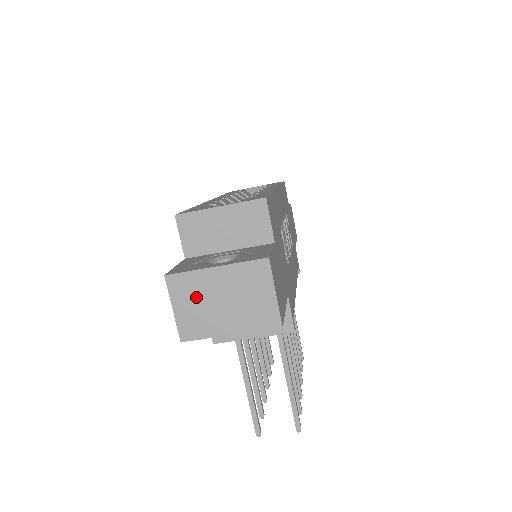
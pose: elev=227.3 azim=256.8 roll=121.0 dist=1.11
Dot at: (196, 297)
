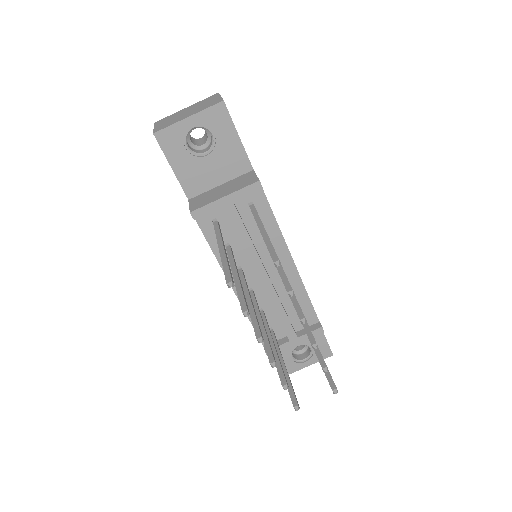
Dot at: (171, 119)
